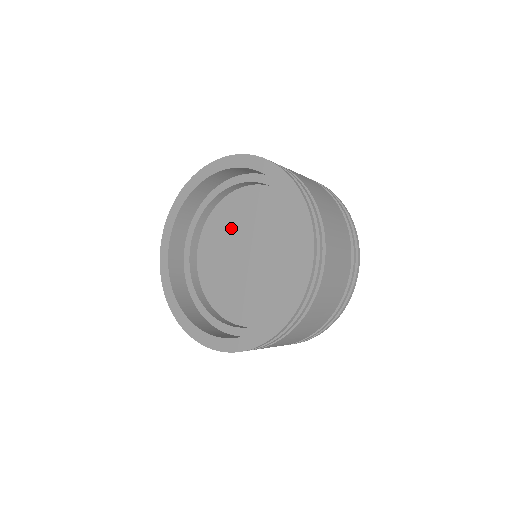
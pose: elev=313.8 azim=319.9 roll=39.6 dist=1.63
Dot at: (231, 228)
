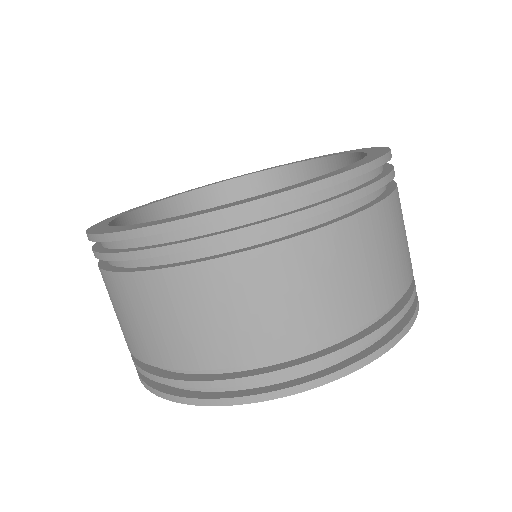
Dot at: occluded
